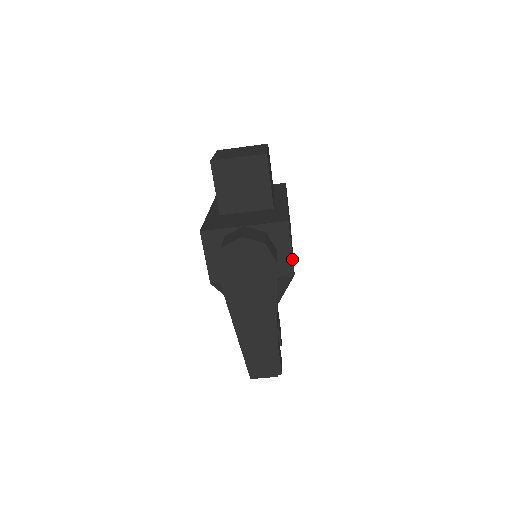
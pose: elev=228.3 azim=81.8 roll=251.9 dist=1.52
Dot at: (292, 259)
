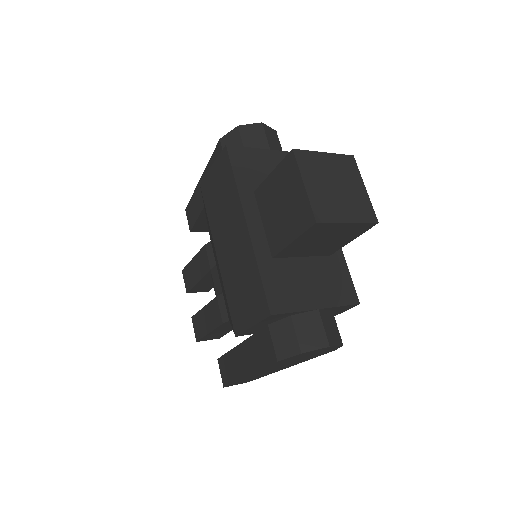
Dot at: occluded
